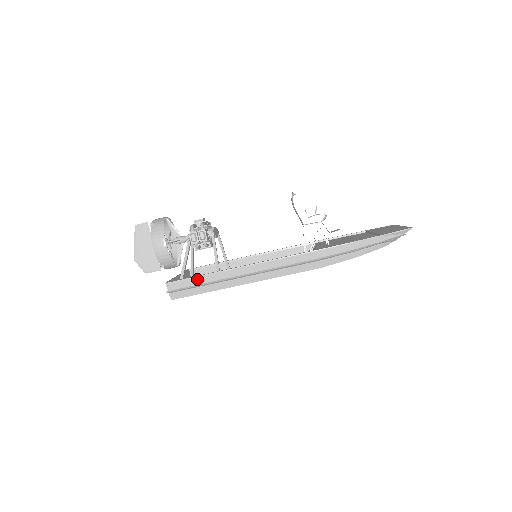
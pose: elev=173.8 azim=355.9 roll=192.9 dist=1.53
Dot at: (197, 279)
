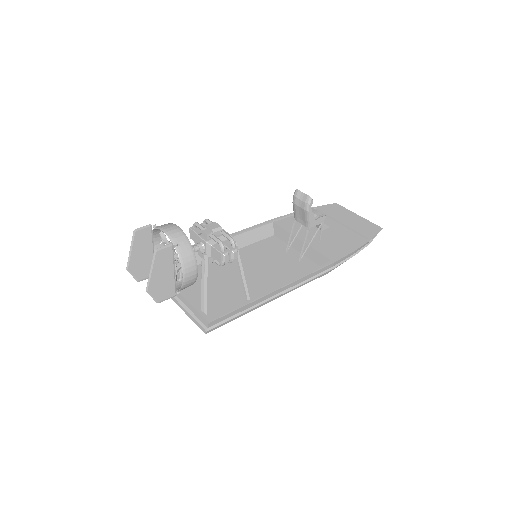
Dot at: (239, 309)
